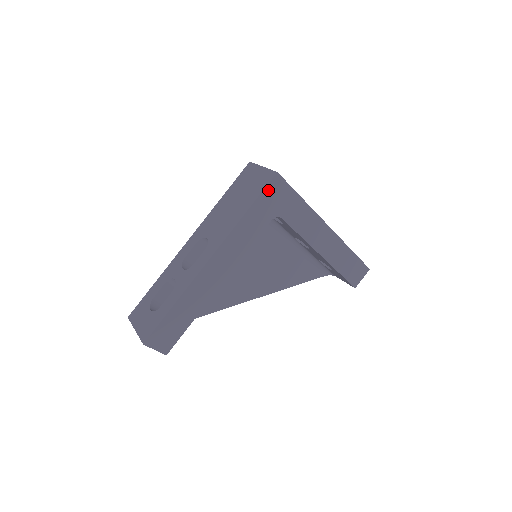
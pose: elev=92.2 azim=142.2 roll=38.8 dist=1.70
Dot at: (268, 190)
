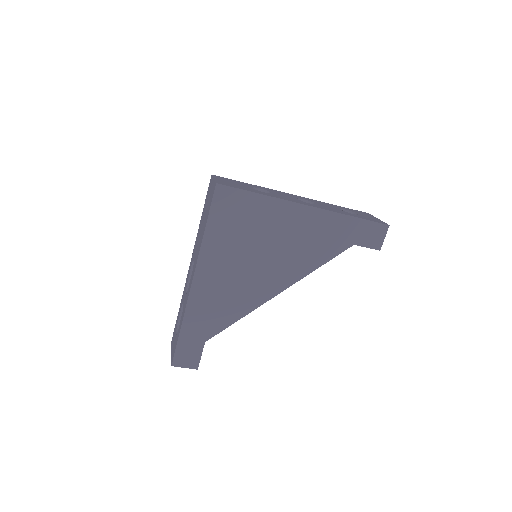
Dot at: (216, 202)
